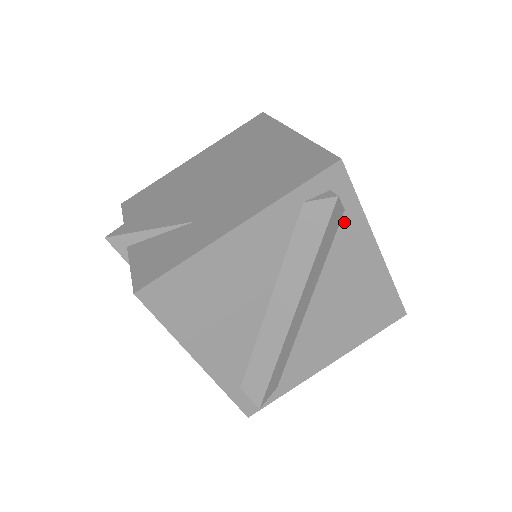
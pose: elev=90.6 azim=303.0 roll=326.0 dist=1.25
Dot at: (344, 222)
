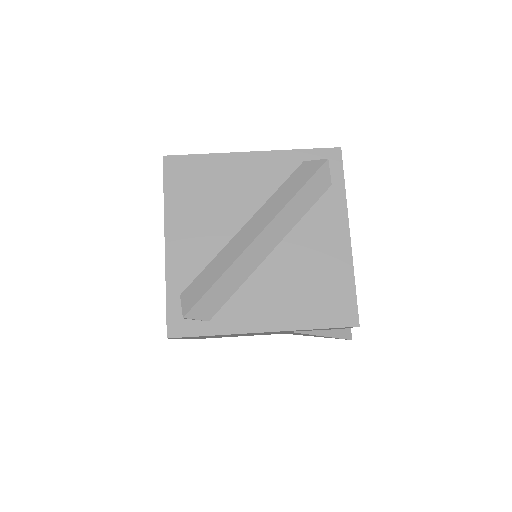
Dot at: (328, 194)
